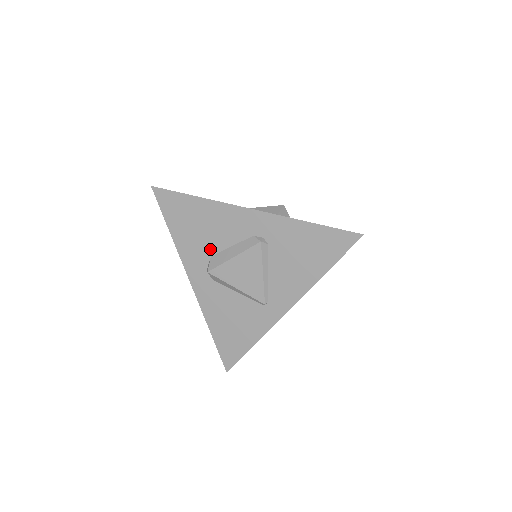
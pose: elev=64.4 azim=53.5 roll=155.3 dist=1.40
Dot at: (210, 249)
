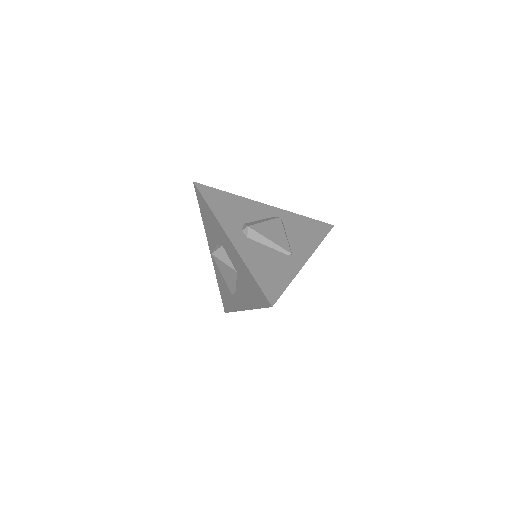
Dot at: (242, 220)
